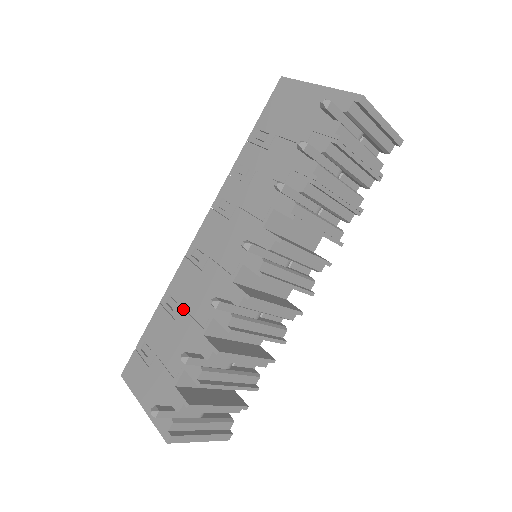
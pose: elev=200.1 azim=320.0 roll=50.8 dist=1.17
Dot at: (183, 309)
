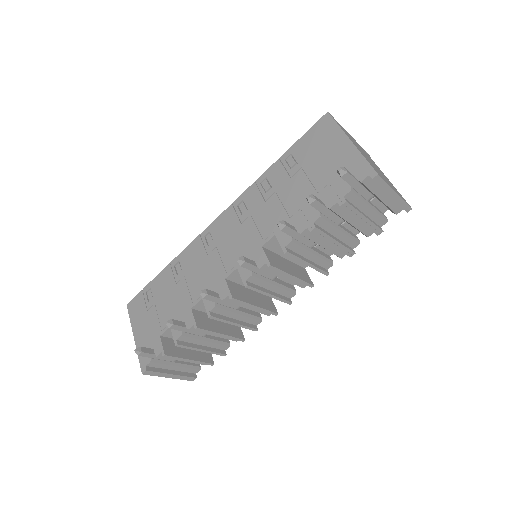
Dot at: (184, 279)
